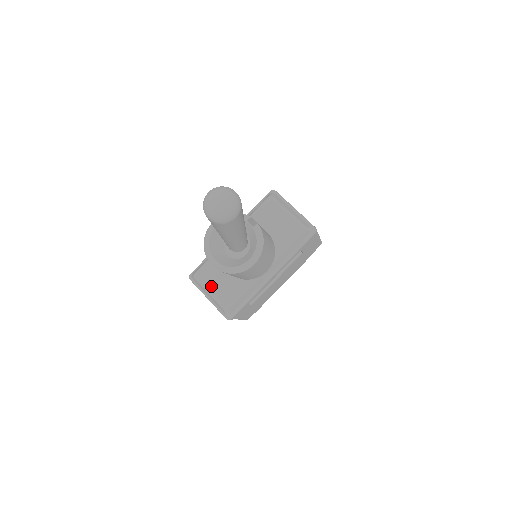
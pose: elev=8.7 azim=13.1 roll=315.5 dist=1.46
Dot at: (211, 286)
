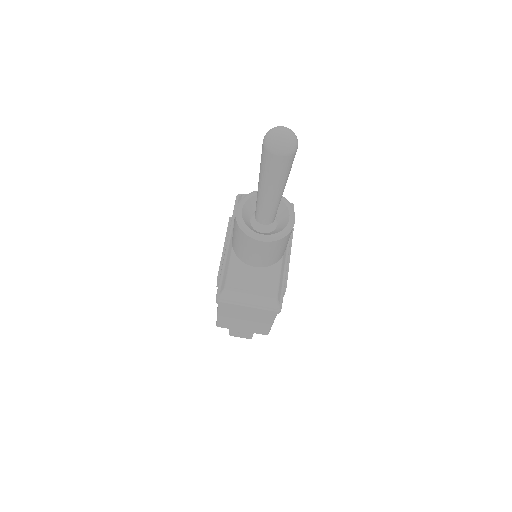
Dot at: (249, 287)
